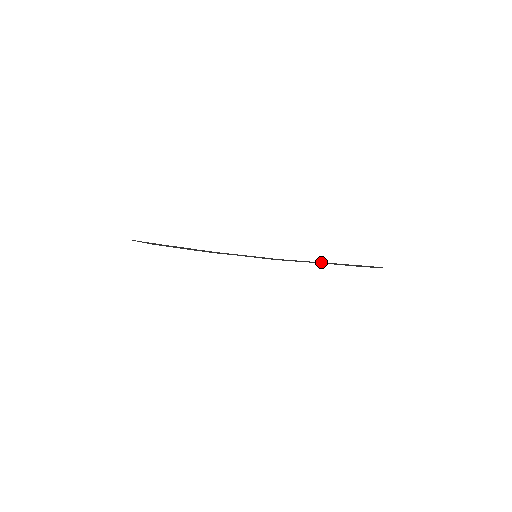
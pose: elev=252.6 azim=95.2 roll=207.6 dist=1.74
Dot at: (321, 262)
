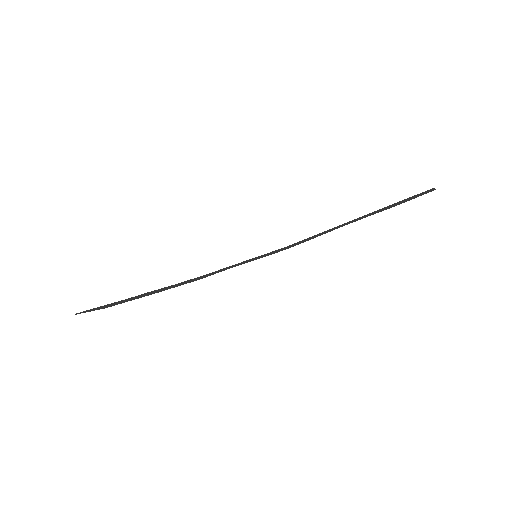
Dot at: (348, 222)
